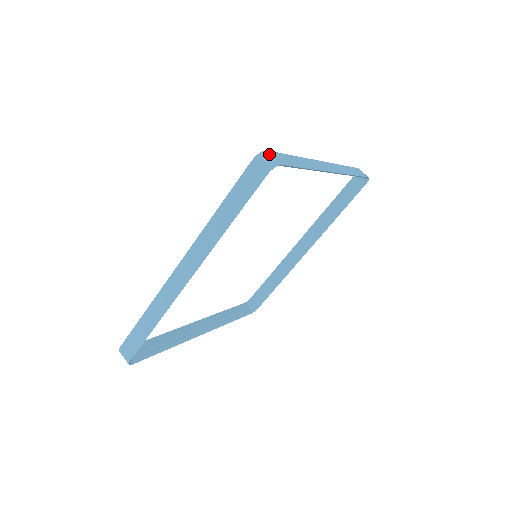
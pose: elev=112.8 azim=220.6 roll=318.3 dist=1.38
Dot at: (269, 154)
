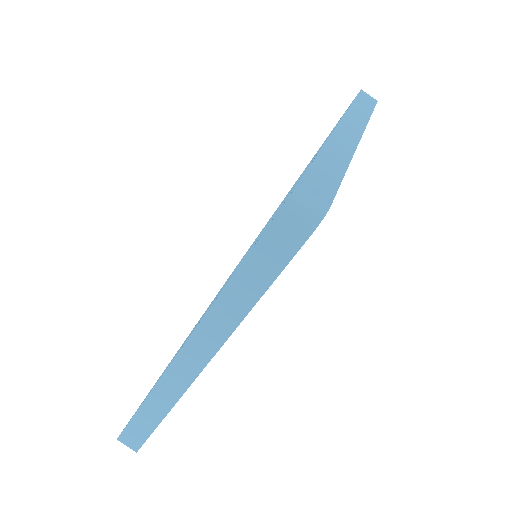
Dot at: (305, 191)
